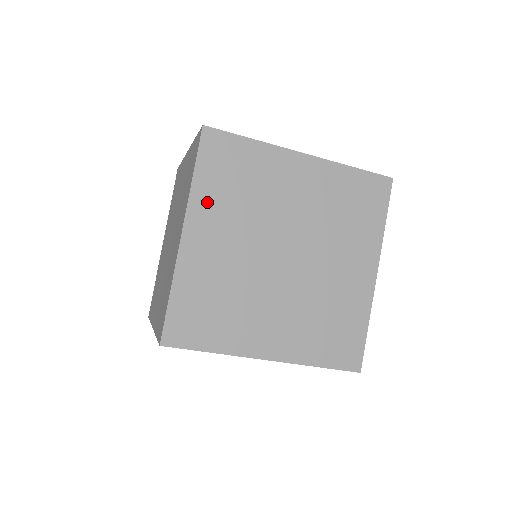
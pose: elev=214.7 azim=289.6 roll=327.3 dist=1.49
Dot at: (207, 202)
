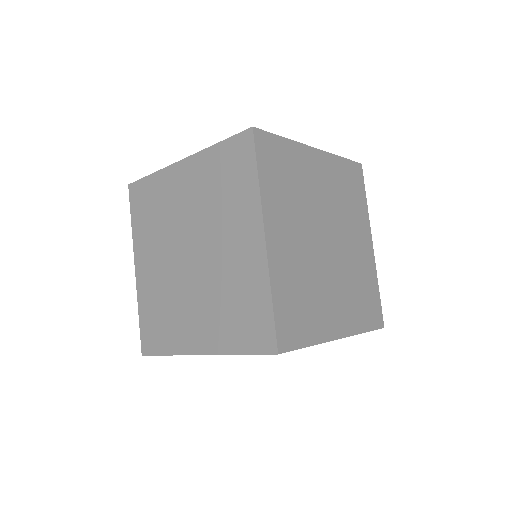
Dot at: occluded
